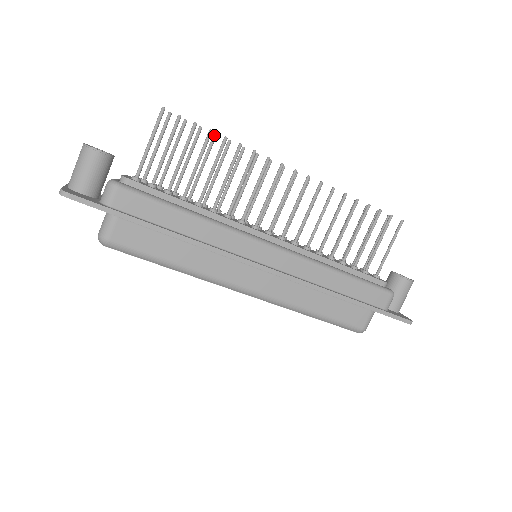
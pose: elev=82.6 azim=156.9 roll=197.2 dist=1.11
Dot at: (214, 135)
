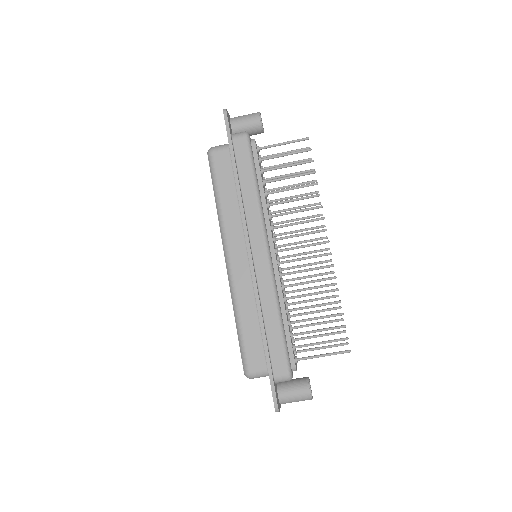
Dot at: (315, 180)
